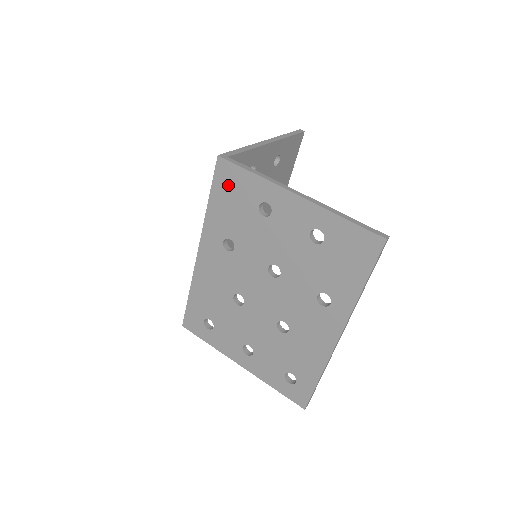
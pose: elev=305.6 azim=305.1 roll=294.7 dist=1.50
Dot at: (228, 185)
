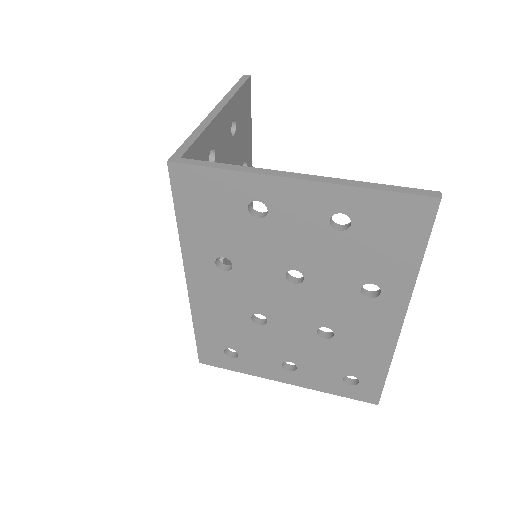
Dot at: (196, 195)
